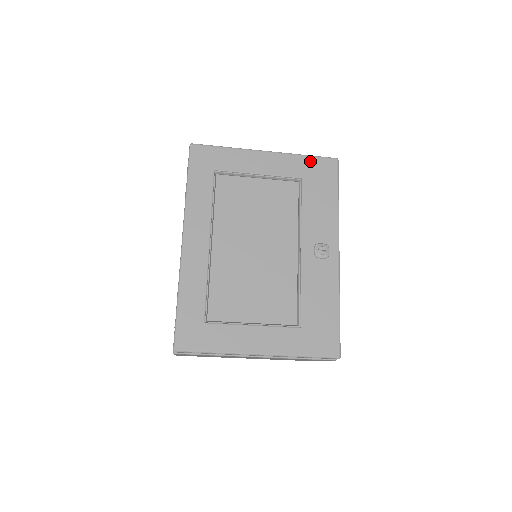
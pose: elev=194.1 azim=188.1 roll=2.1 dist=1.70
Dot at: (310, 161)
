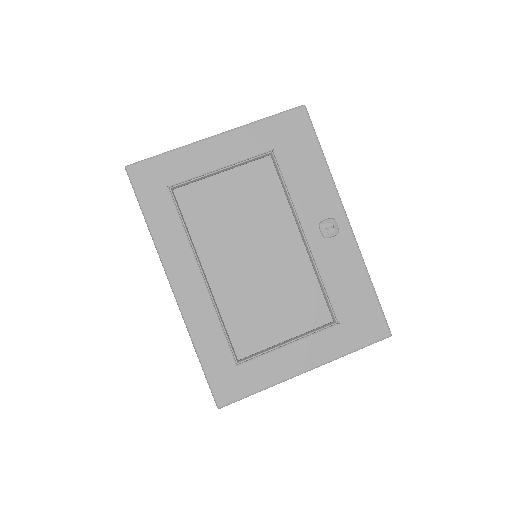
Dot at: (274, 124)
